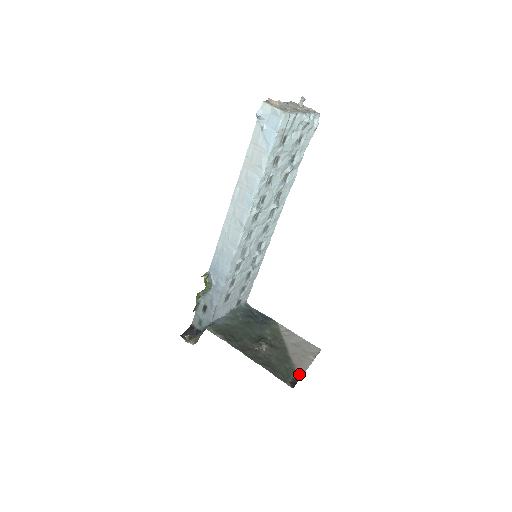
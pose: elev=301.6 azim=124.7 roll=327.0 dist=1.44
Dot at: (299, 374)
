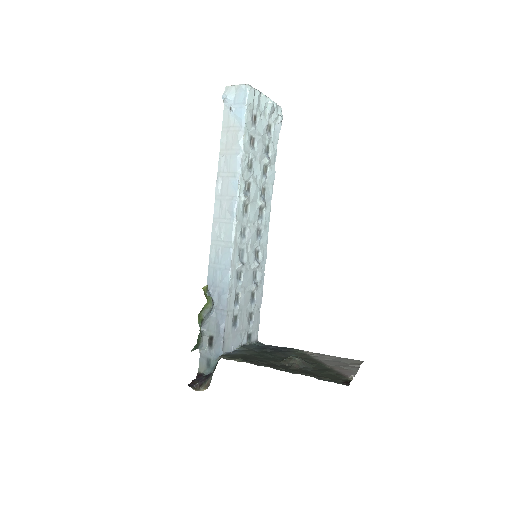
Dot at: (349, 375)
